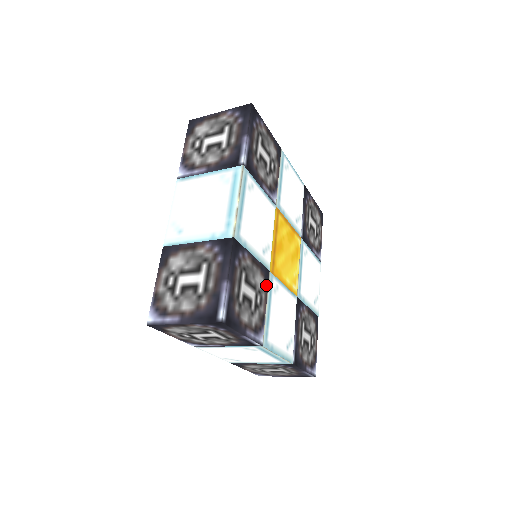
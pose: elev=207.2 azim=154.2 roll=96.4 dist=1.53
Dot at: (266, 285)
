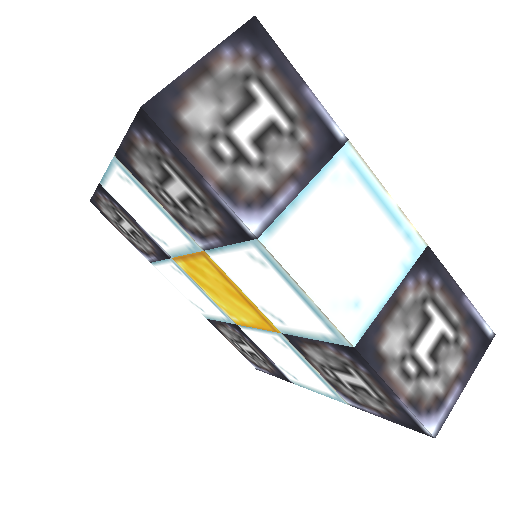
Dot at: occluded
